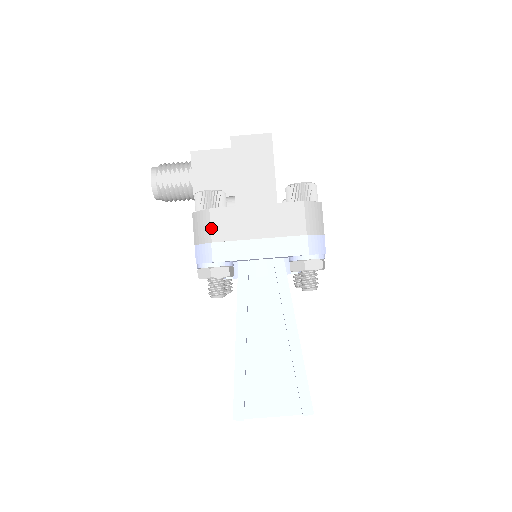
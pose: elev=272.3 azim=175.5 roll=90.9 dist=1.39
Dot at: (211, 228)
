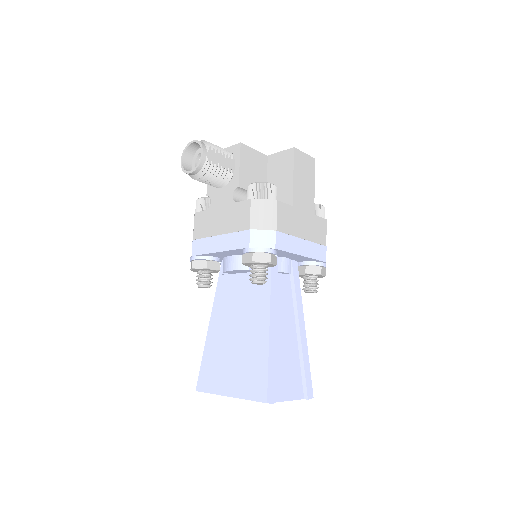
Dot at: (277, 218)
